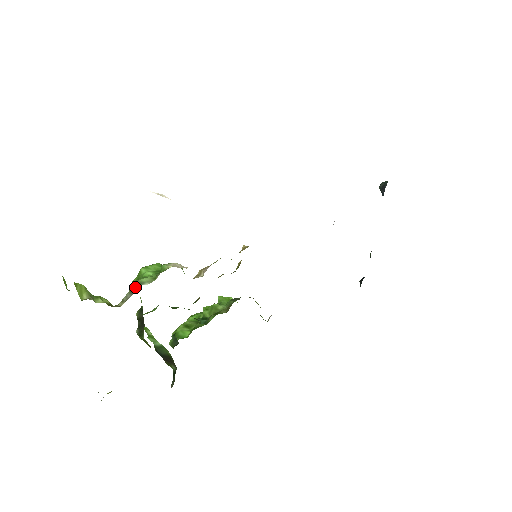
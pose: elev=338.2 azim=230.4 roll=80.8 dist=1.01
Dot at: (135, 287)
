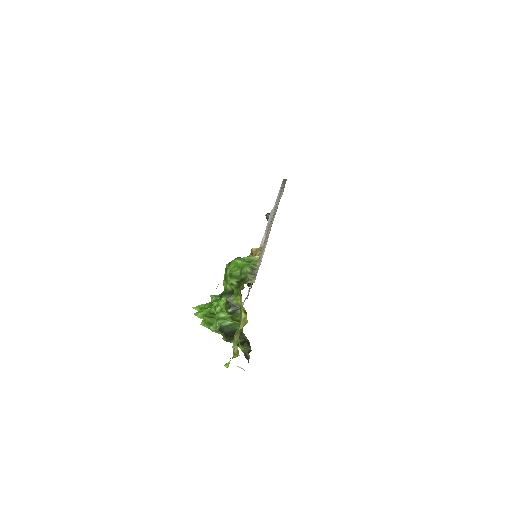
Dot at: (253, 270)
